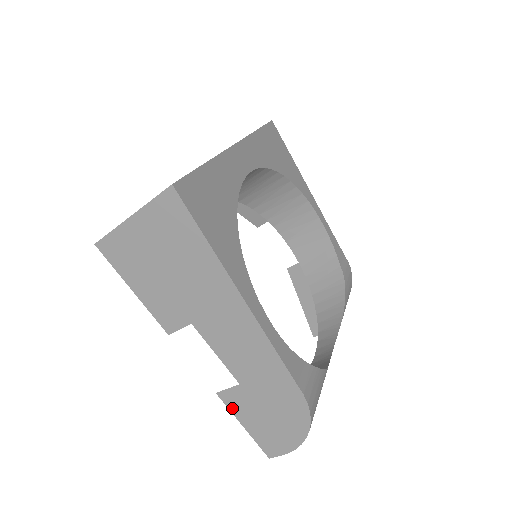
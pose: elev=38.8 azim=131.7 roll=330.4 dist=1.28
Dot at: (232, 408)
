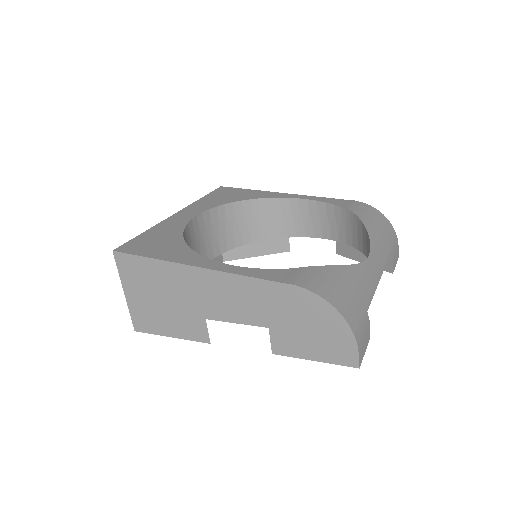
Dot at: (291, 354)
